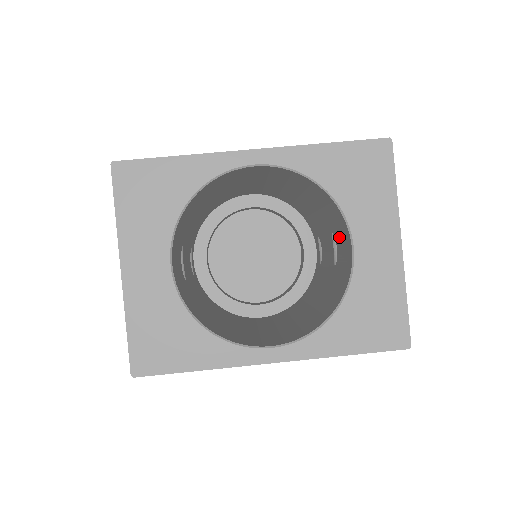
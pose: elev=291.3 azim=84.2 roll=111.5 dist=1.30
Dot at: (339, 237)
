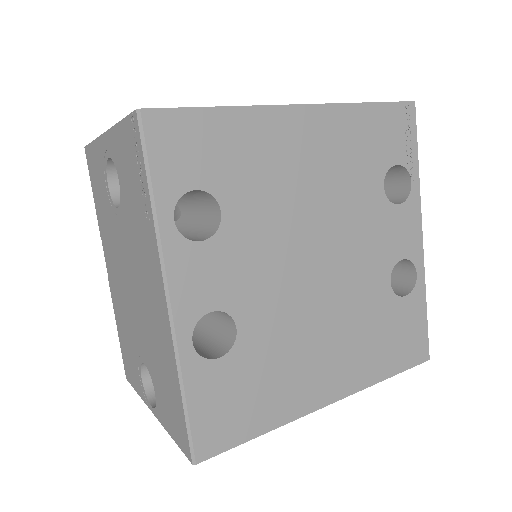
Dot at: occluded
